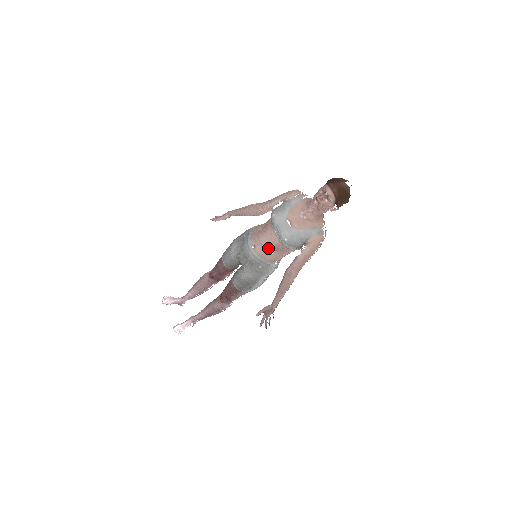
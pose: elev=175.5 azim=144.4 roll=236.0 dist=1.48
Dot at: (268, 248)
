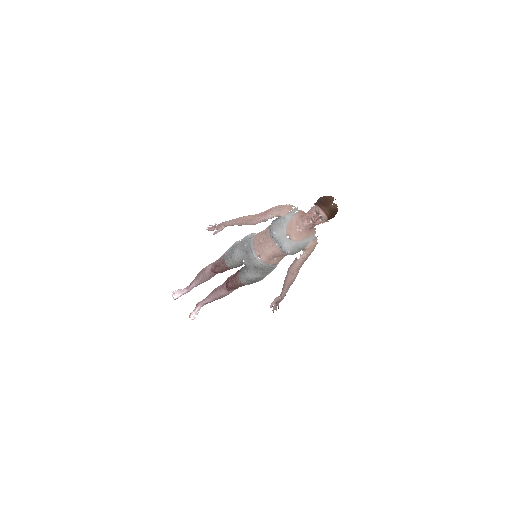
Dot at: (272, 257)
